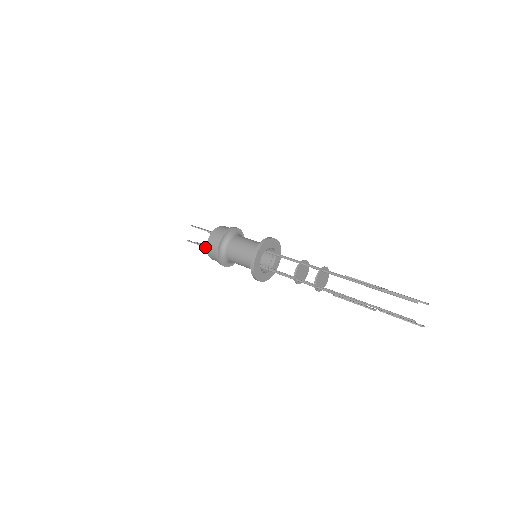
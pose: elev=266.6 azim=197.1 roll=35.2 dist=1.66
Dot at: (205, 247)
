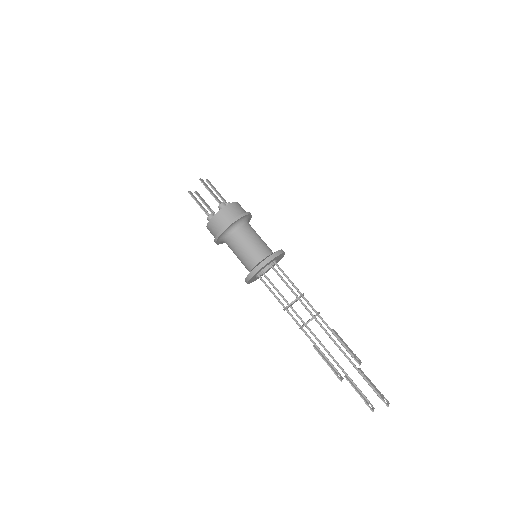
Dot at: (206, 214)
